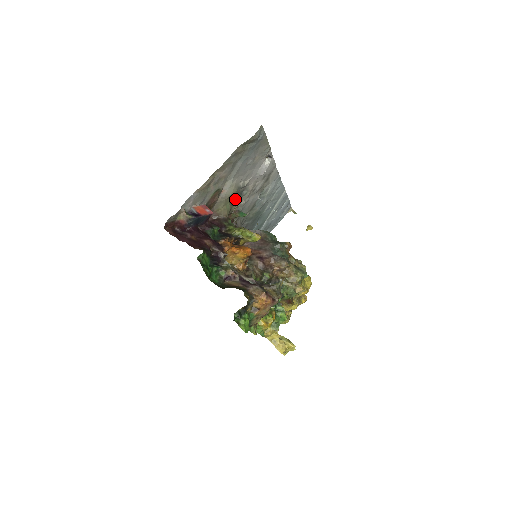
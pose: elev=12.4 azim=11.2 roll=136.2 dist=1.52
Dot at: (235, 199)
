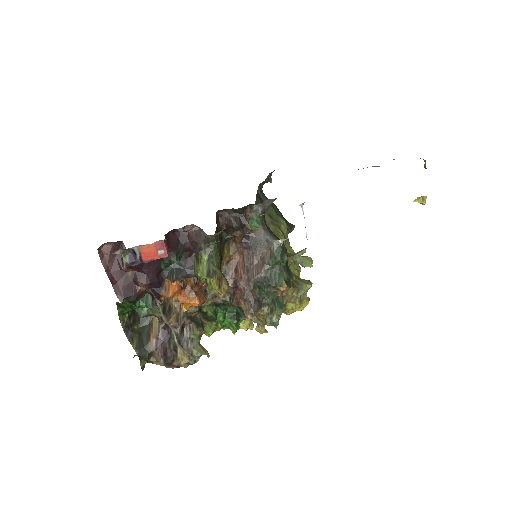
Dot at: occluded
